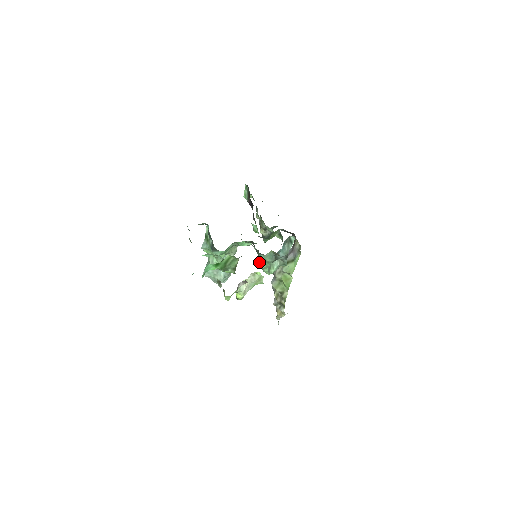
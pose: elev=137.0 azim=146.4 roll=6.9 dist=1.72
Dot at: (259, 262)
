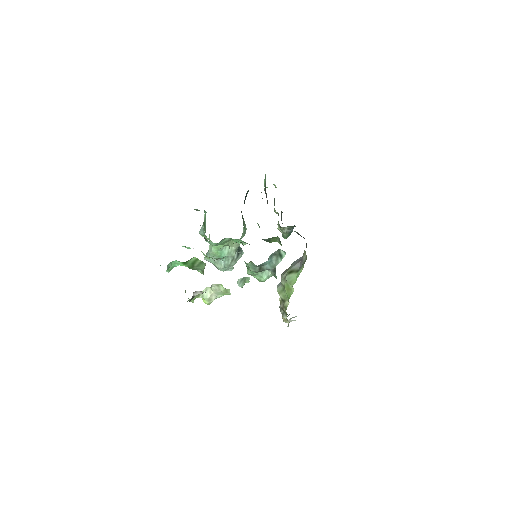
Dot at: occluded
